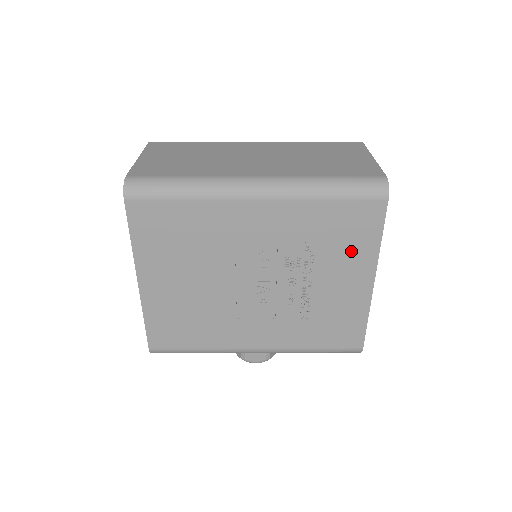
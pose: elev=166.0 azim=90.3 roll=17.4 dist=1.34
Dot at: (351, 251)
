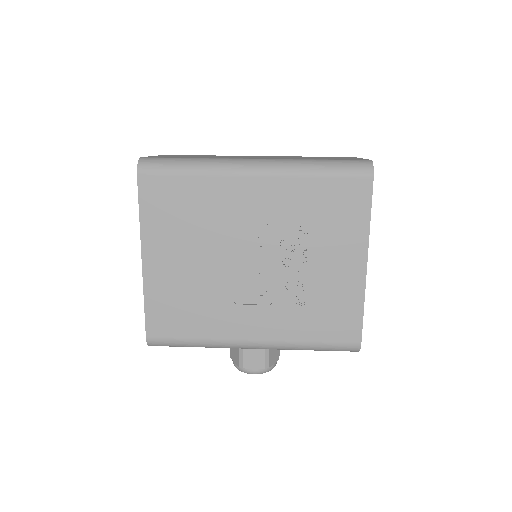
Dot at: (342, 230)
